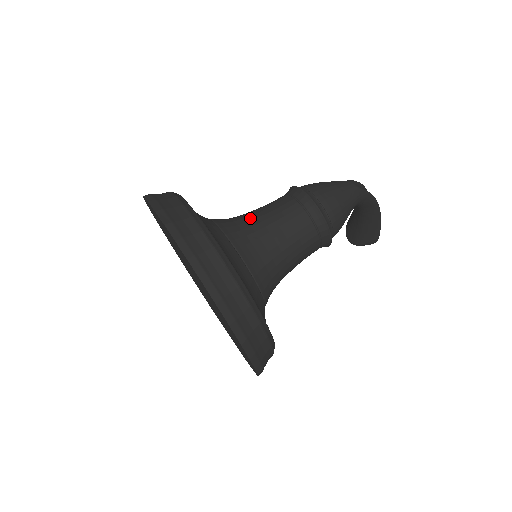
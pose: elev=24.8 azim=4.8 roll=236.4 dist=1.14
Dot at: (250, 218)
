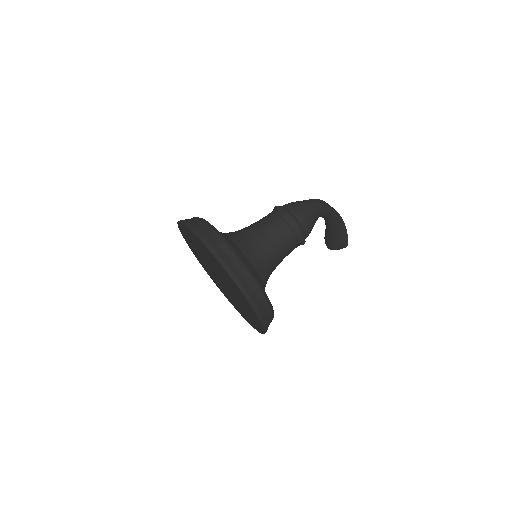
Dot at: (248, 229)
